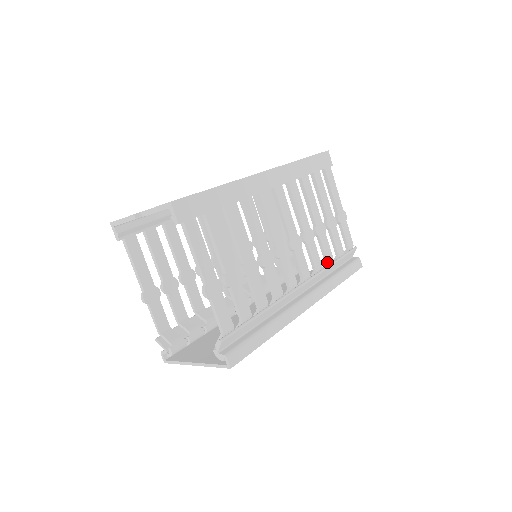
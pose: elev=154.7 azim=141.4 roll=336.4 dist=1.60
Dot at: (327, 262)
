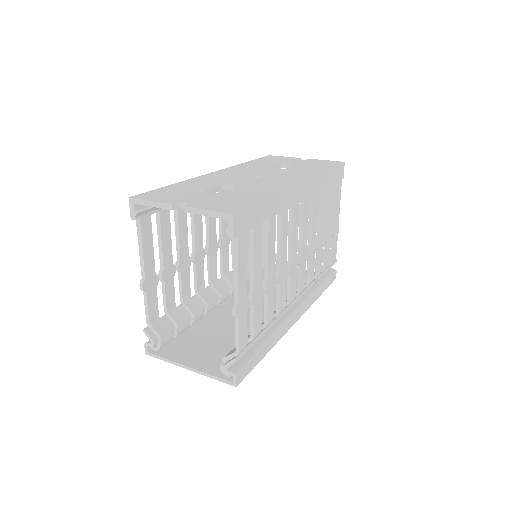
Dot at: (317, 275)
